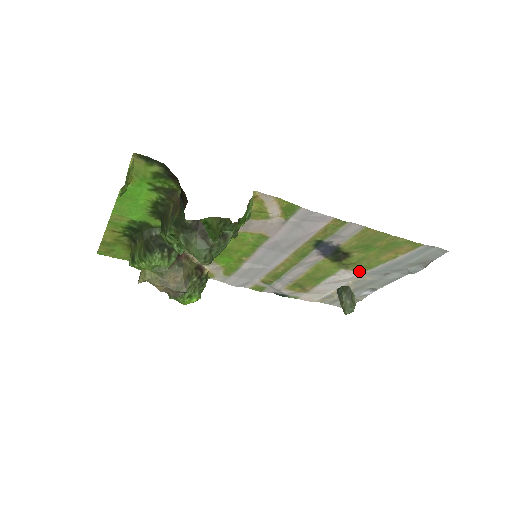
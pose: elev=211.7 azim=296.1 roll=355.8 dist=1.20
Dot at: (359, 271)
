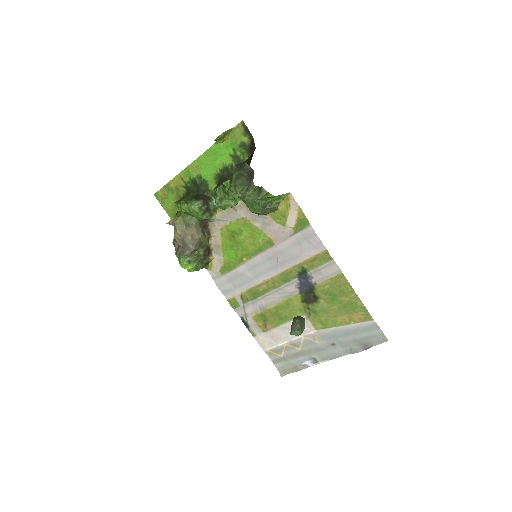
Dot at: (315, 326)
